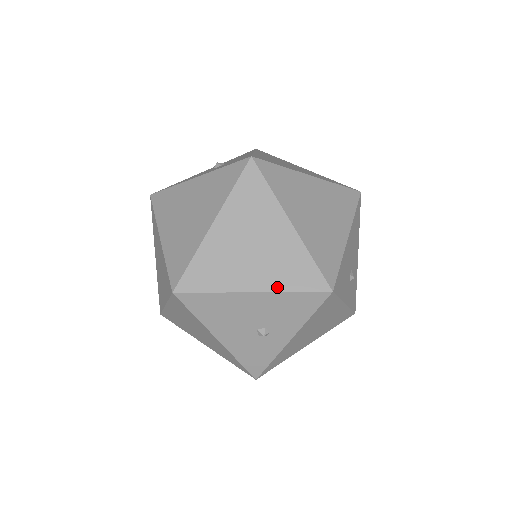
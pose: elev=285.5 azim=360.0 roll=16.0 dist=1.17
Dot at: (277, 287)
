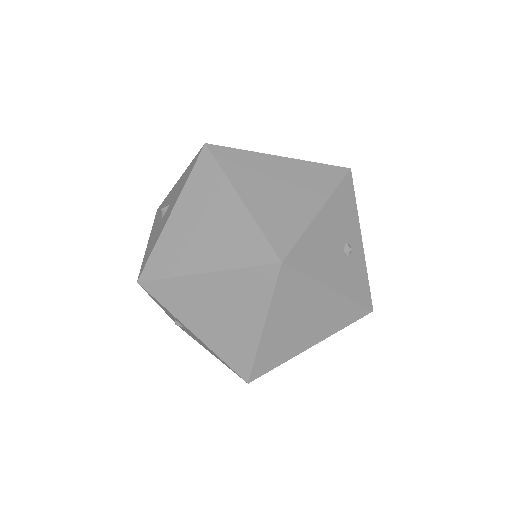
Dot at: (326, 194)
